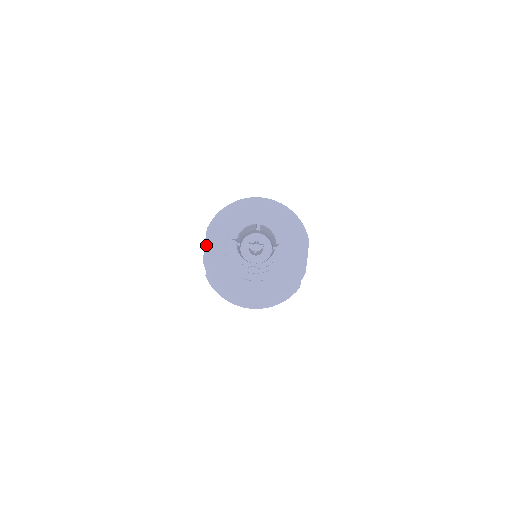
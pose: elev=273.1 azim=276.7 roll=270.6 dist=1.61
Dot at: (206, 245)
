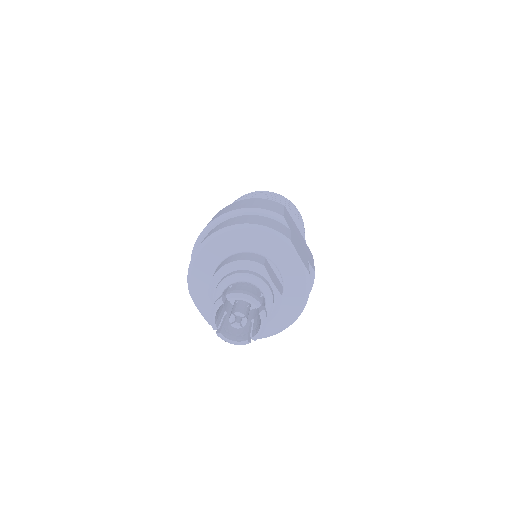
Dot at: (200, 311)
